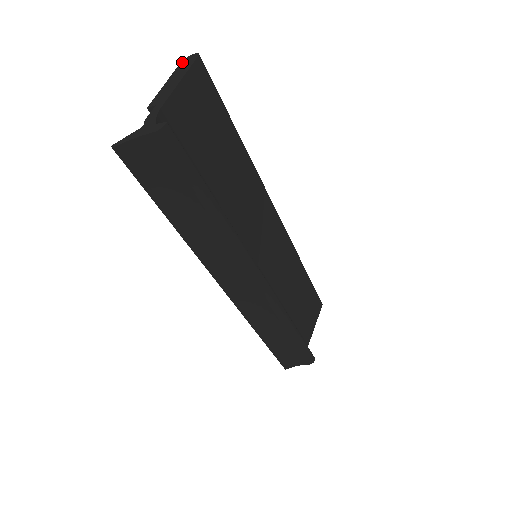
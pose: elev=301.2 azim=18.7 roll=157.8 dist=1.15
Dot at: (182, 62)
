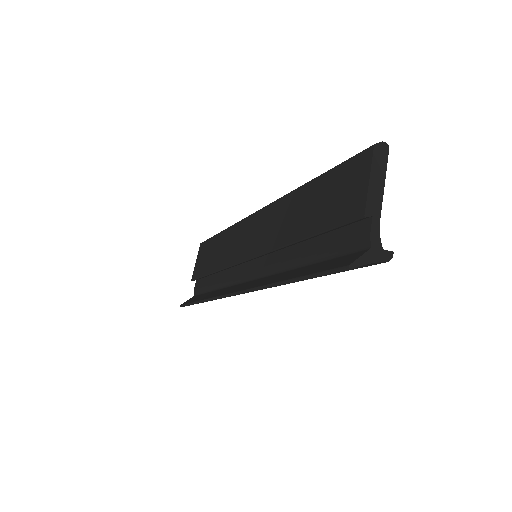
Dot at: (376, 150)
